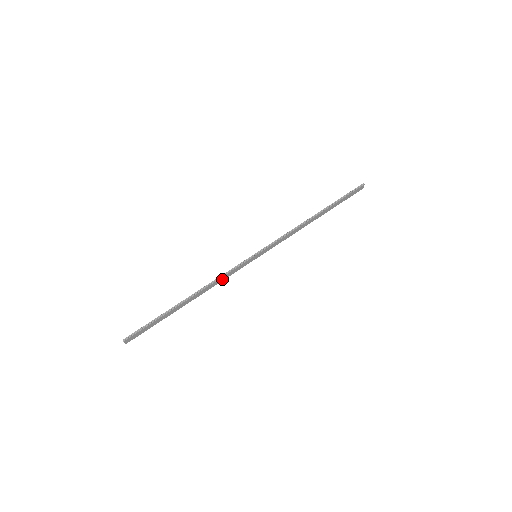
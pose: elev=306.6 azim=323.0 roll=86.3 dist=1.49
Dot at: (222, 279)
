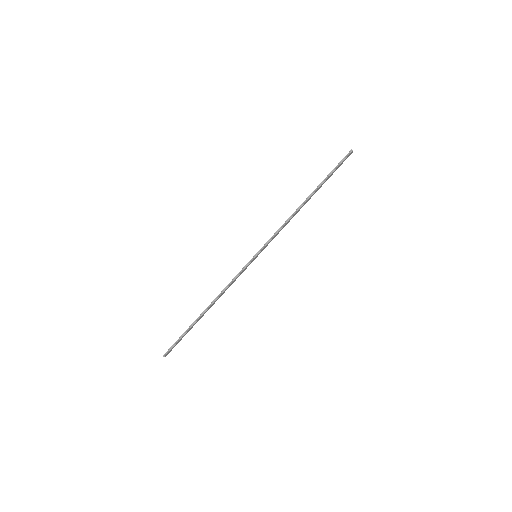
Dot at: (230, 285)
